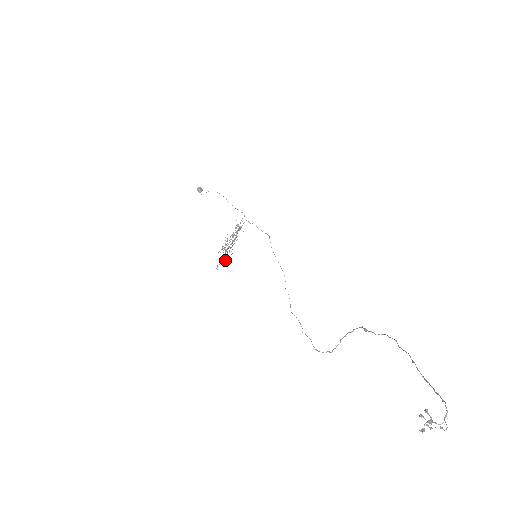
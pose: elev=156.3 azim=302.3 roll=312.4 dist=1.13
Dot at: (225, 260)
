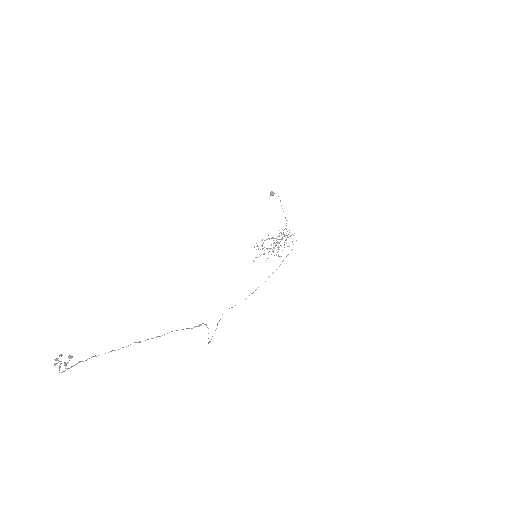
Dot at: (267, 258)
